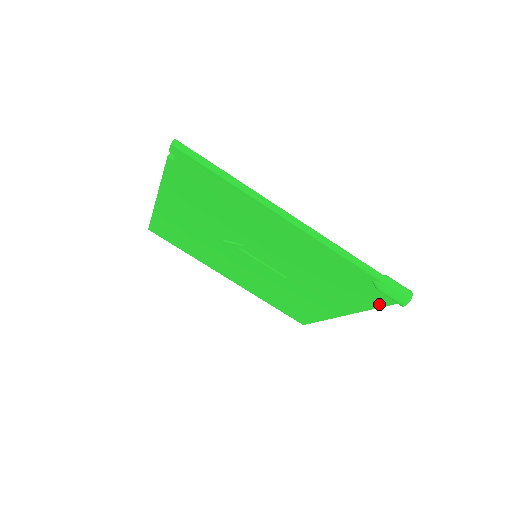
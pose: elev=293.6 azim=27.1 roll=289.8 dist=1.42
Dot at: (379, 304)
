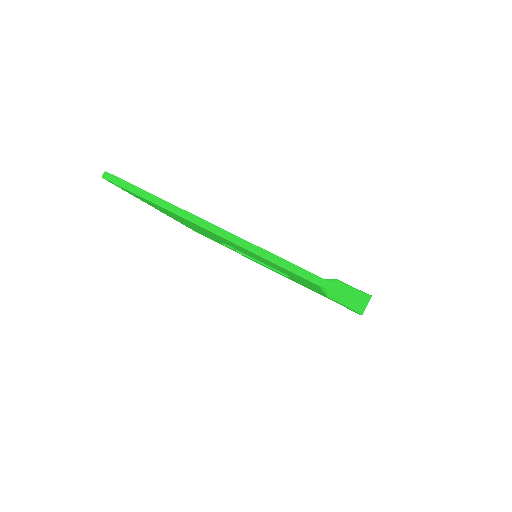
Dot at: occluded
